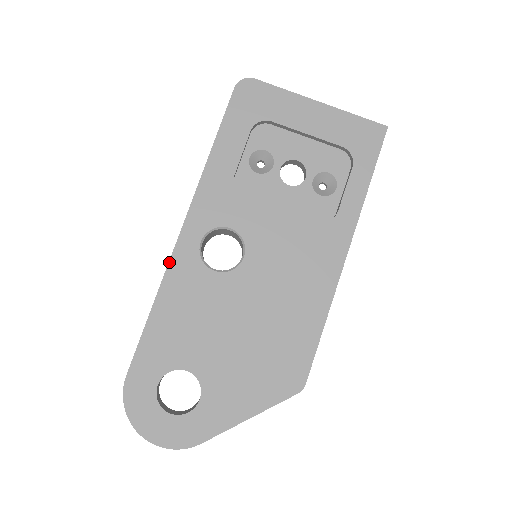
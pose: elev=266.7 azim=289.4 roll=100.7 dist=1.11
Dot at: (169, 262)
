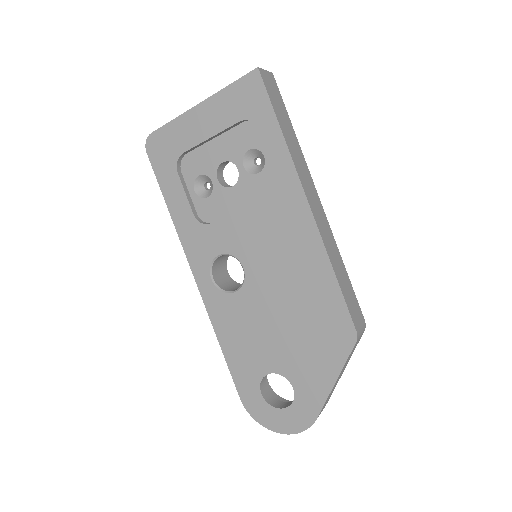
Dot at: occluded
